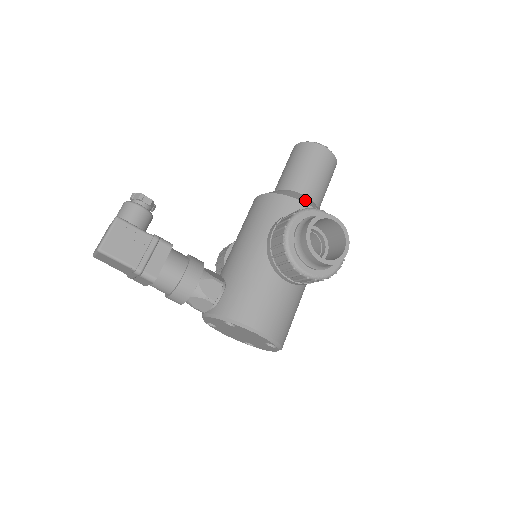
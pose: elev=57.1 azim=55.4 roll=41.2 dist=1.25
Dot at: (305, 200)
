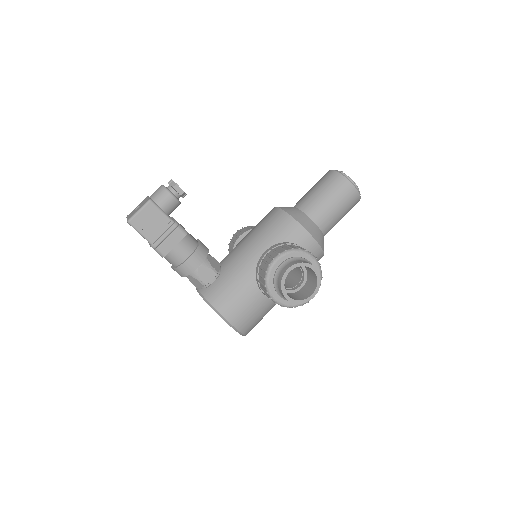
Dot at: (311, 229)
